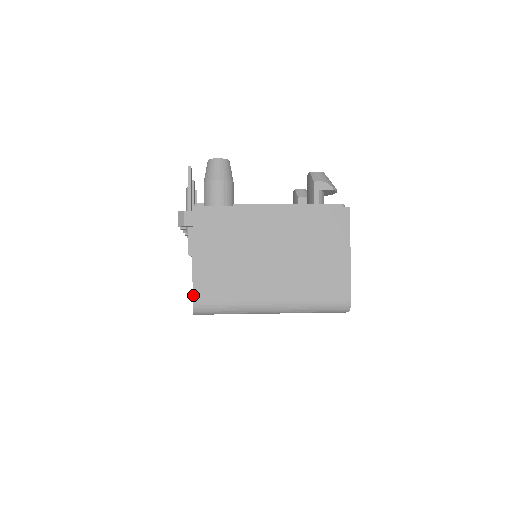
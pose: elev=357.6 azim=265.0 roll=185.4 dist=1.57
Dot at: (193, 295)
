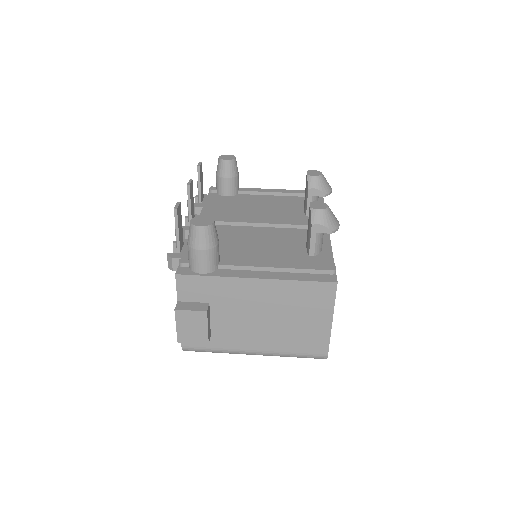
Dot at: (181, 343)
